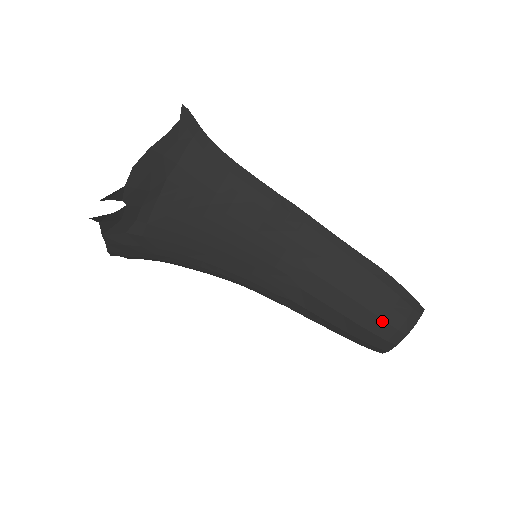
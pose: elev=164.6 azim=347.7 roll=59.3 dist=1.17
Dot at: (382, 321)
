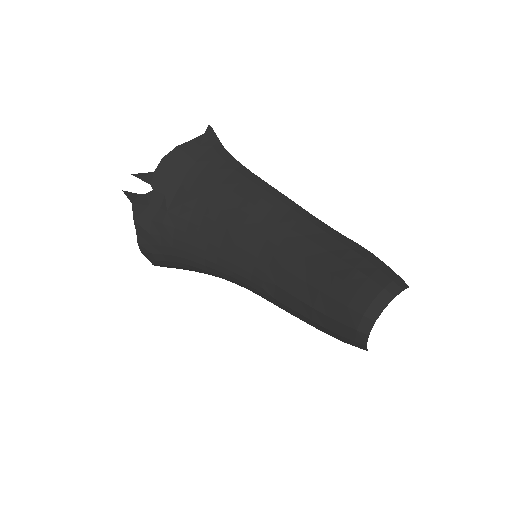
Dot at: (356, 290)
